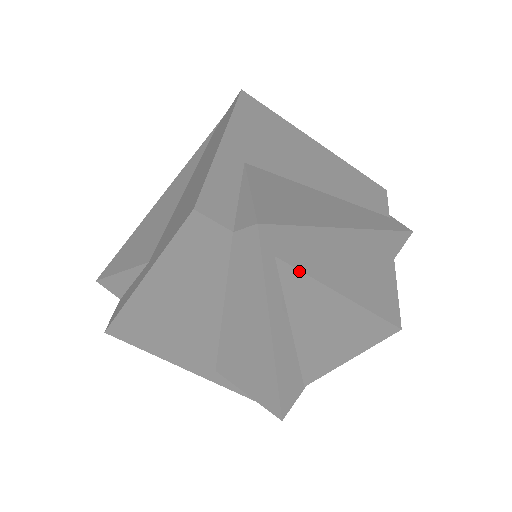
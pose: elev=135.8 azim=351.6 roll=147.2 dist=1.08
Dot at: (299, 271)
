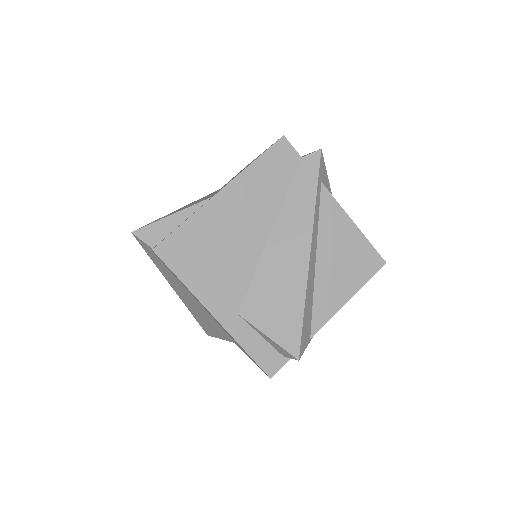
Dot at: (333, 197)
